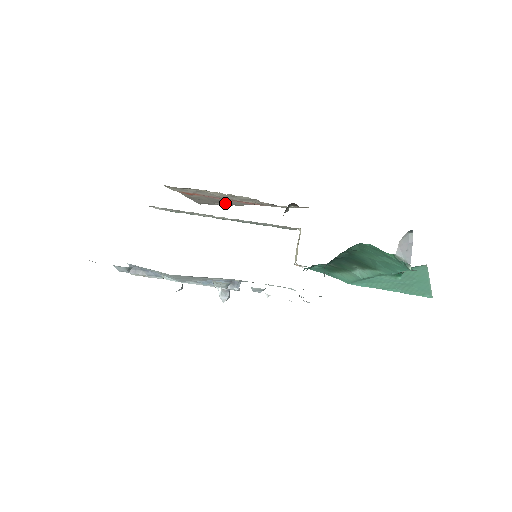
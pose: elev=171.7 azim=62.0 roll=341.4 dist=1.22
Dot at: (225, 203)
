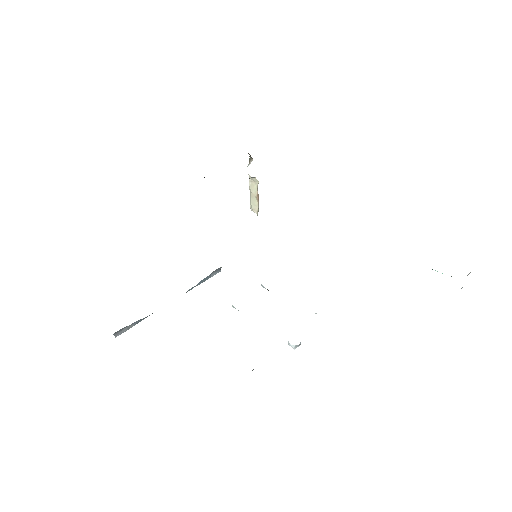
Dot at: occluded
